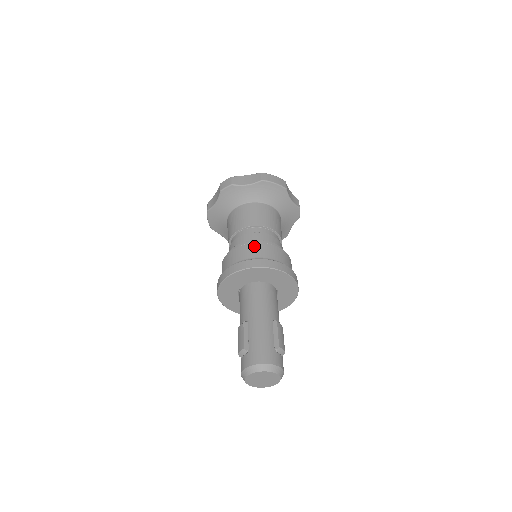
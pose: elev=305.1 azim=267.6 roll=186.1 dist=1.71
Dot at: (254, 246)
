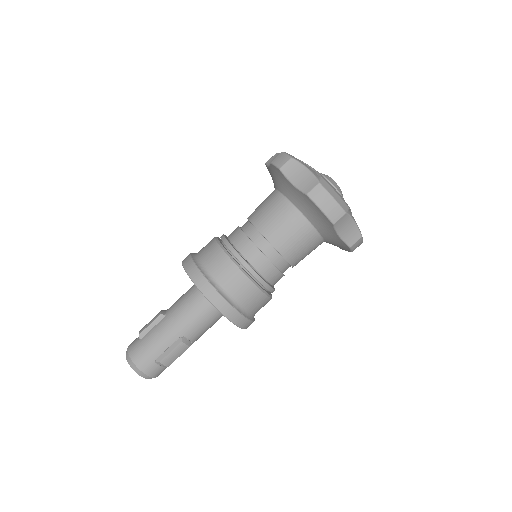
Dot at: (225, 261)
